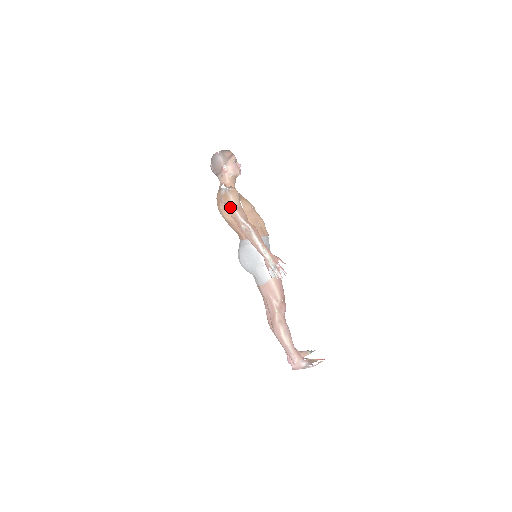
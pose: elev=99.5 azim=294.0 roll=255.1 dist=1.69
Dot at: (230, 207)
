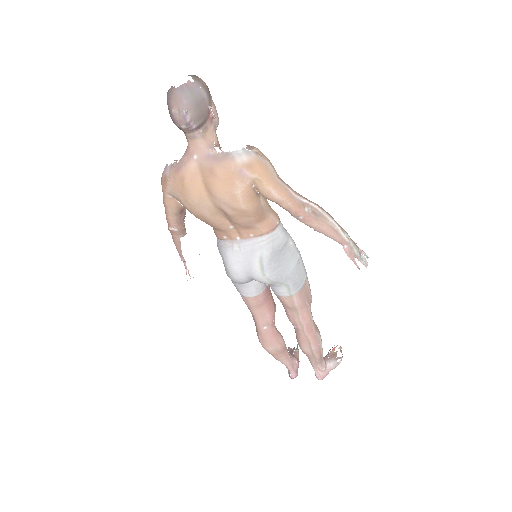
Dot at: (276, 183)
